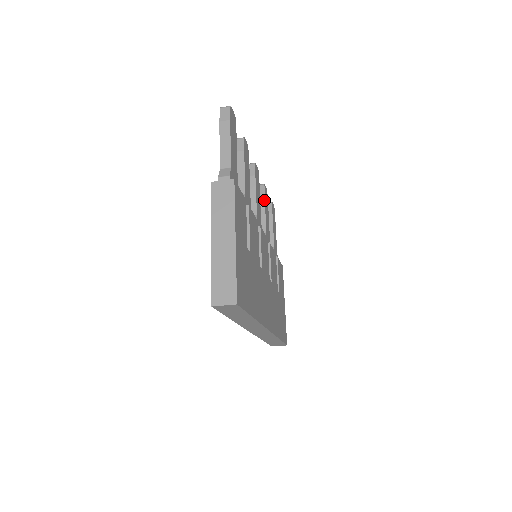
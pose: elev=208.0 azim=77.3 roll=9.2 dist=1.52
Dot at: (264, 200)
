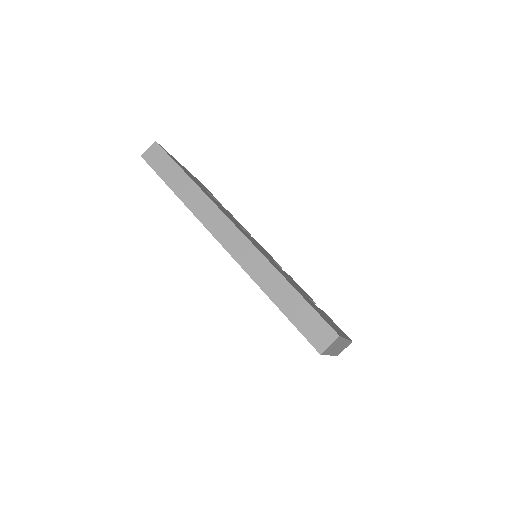
Dot at: occluded
